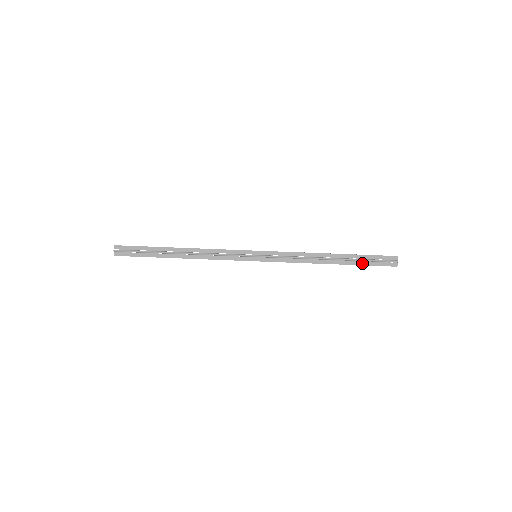
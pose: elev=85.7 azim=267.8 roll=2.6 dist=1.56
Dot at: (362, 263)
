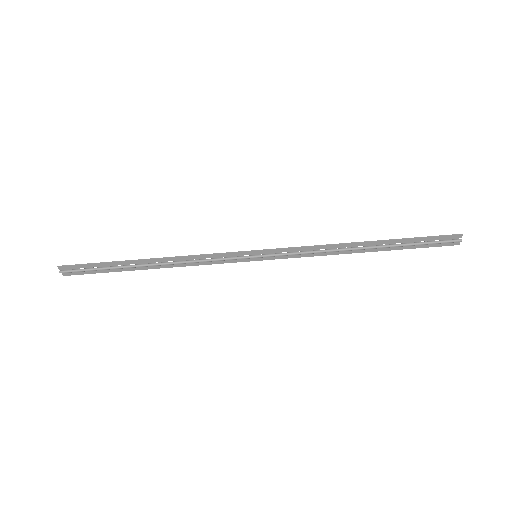
Dot at: (408, 247)
